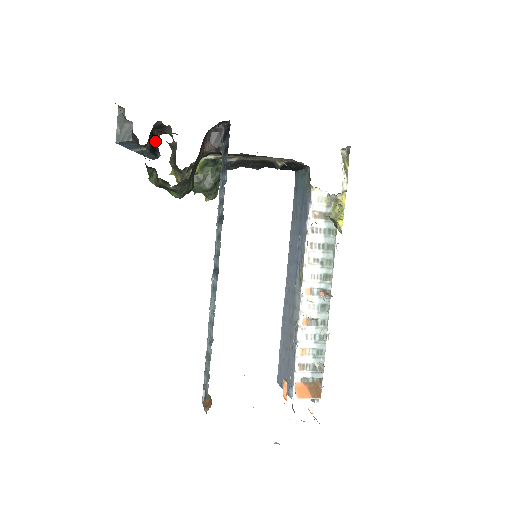
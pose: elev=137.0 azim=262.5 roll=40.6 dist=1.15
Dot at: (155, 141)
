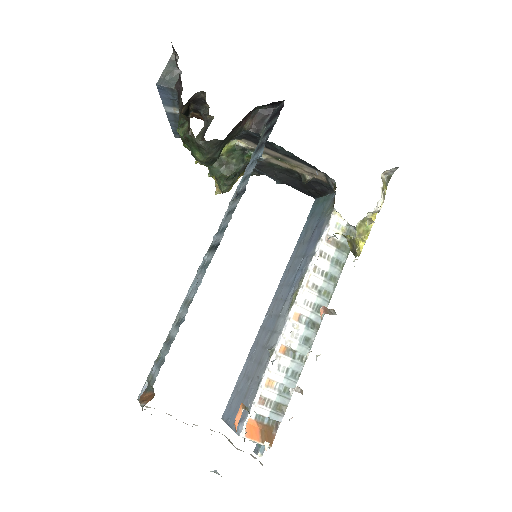
Dot at: occluded
